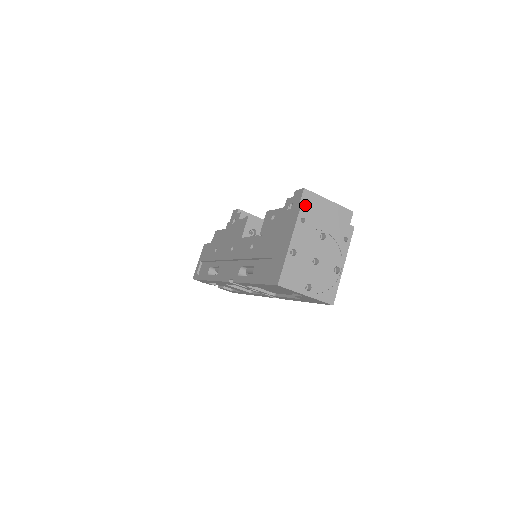
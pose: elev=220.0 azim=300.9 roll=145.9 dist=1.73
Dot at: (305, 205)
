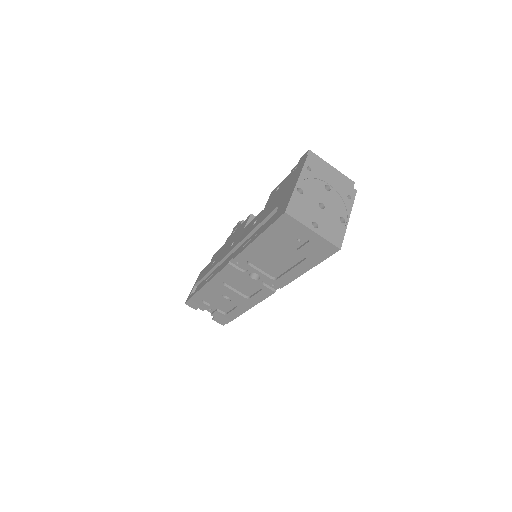
Dot at: (311, 158)
